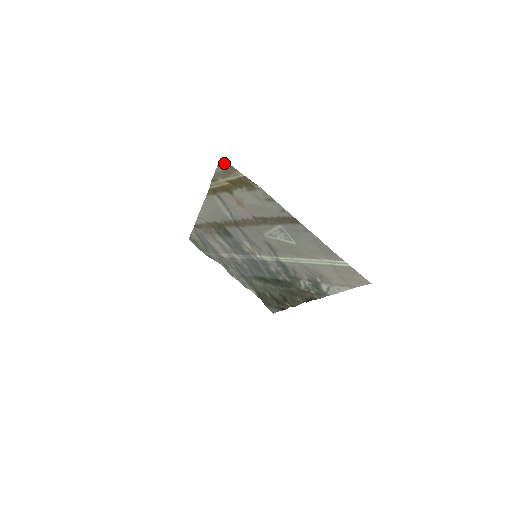
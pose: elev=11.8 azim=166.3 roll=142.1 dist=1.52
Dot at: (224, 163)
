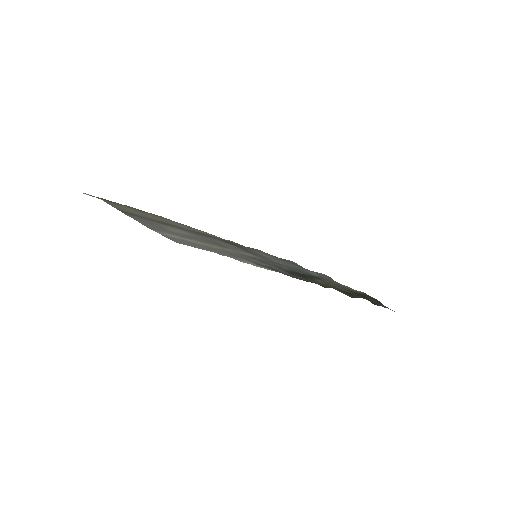
Dot at: occluded
